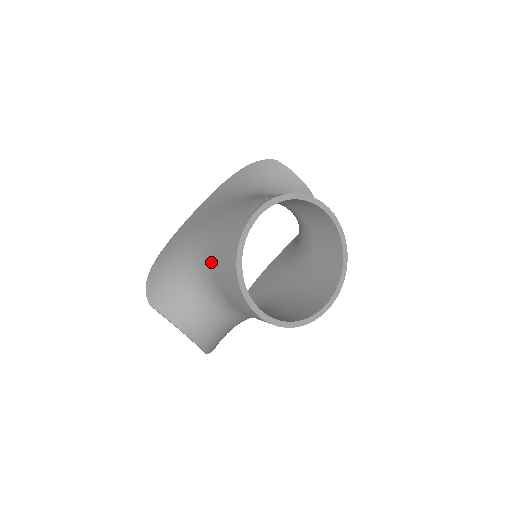
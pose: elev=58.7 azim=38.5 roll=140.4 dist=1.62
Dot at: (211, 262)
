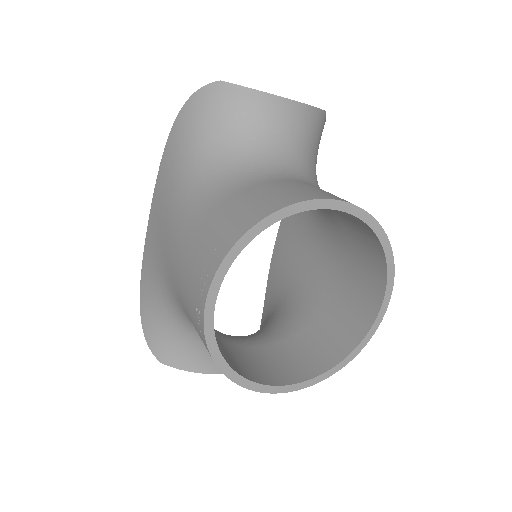
Dot at: occluded
